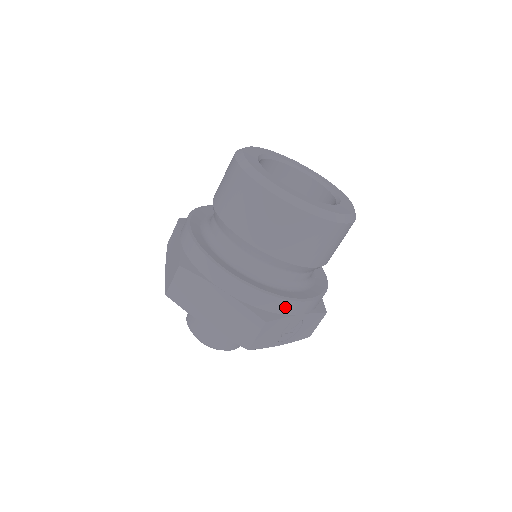
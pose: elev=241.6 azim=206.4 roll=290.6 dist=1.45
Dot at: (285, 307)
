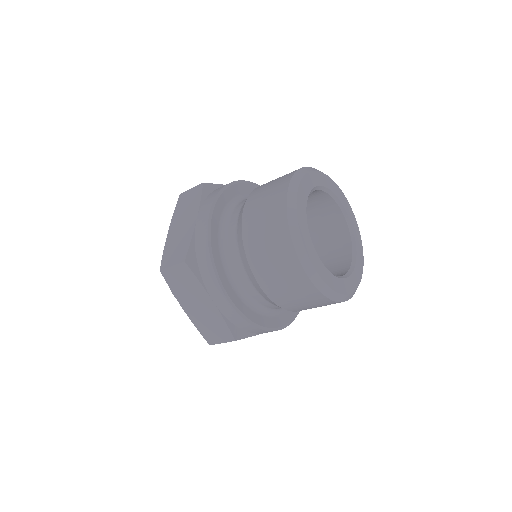
Dot at: (257, 331)
